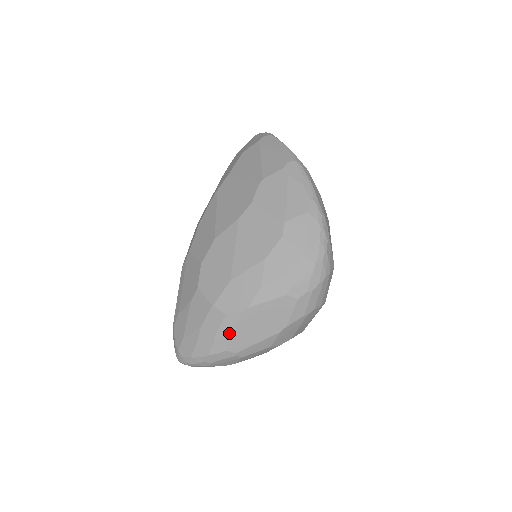
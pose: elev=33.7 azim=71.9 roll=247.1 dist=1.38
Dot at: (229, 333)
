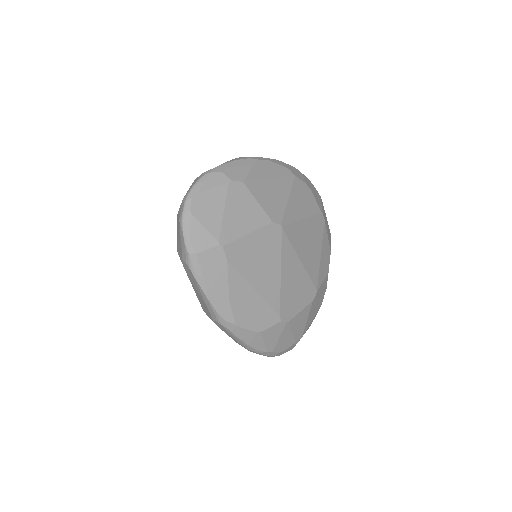
Dot at: occluded
